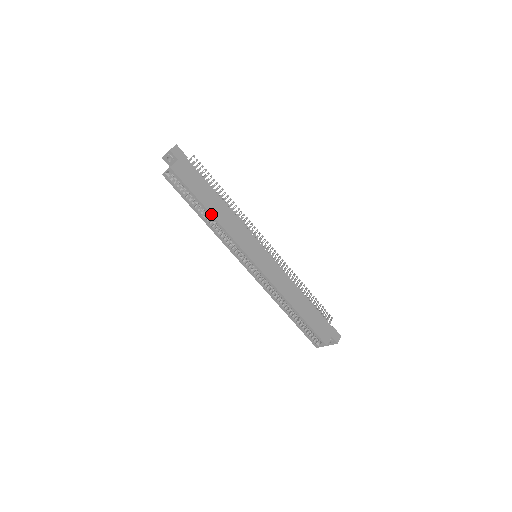
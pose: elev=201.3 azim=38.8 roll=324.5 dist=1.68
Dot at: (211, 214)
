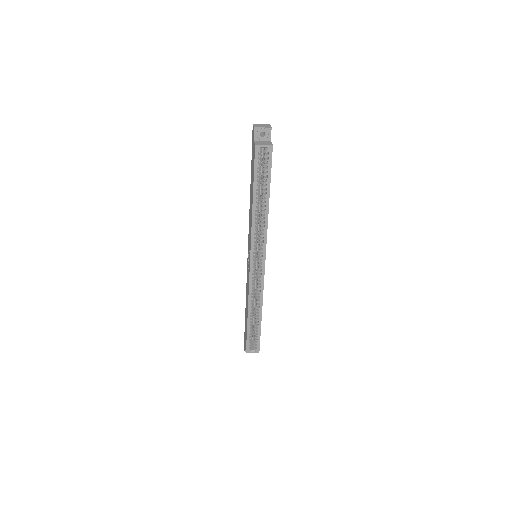
Dot at: occluded
